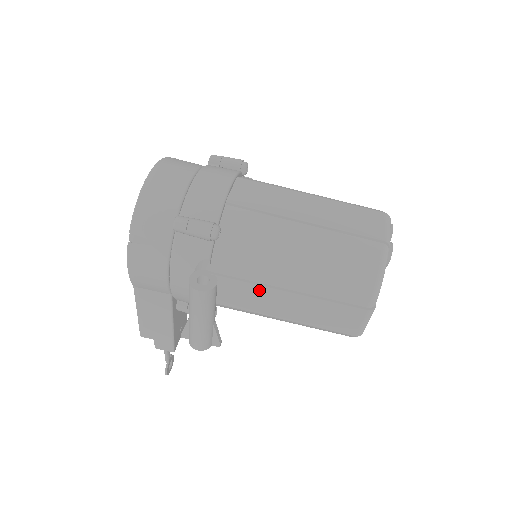
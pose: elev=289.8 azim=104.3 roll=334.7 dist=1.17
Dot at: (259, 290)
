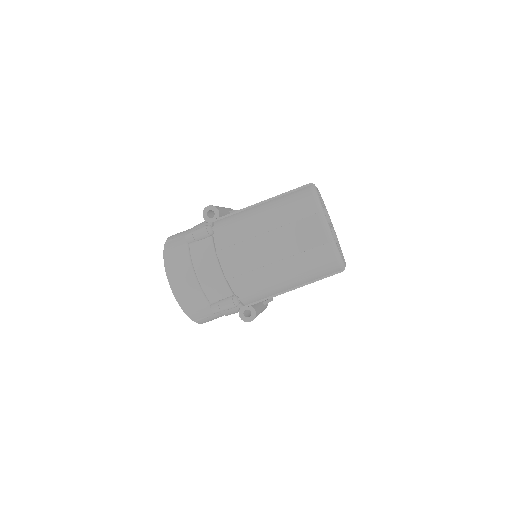
Dot at: occluded
